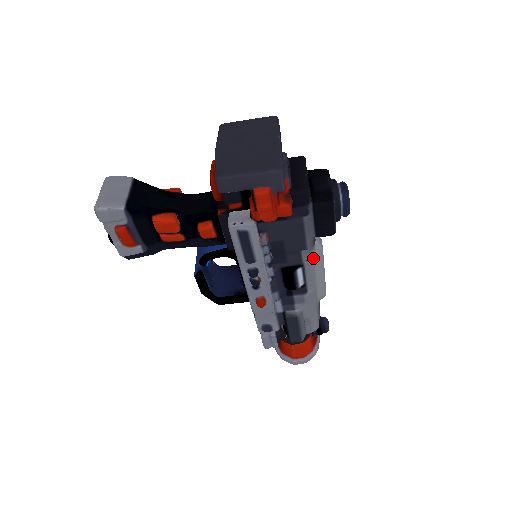
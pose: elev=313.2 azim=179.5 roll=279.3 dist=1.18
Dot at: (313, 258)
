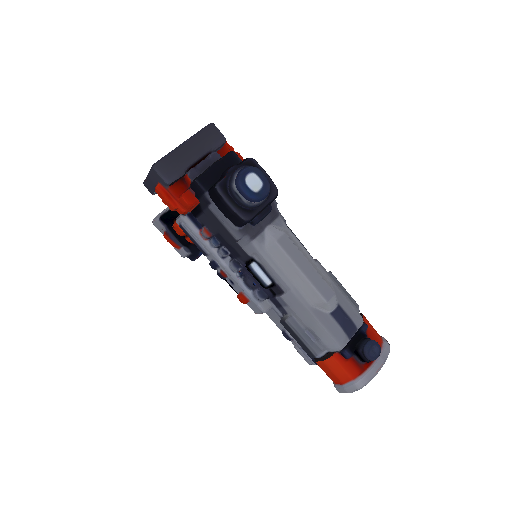
Dot at: (267, 252)
